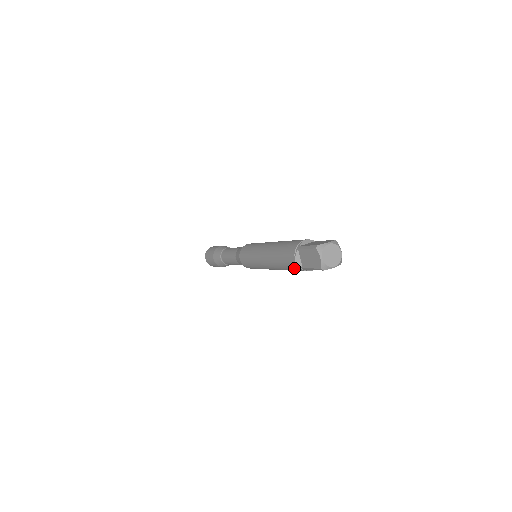
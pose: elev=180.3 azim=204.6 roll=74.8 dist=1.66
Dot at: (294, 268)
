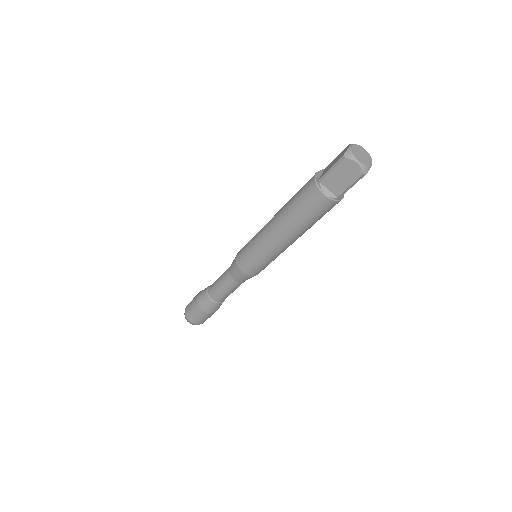
Dot at: (307, 190)
